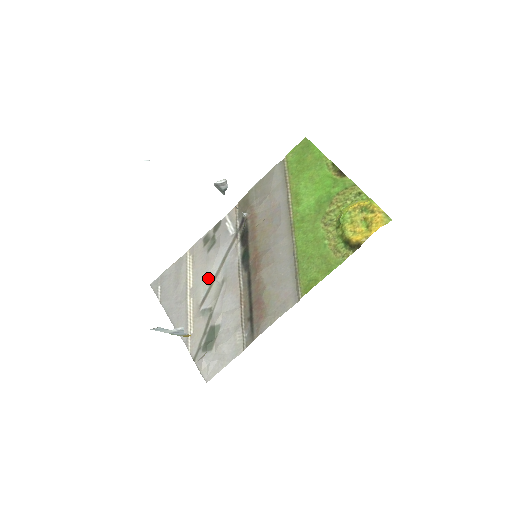
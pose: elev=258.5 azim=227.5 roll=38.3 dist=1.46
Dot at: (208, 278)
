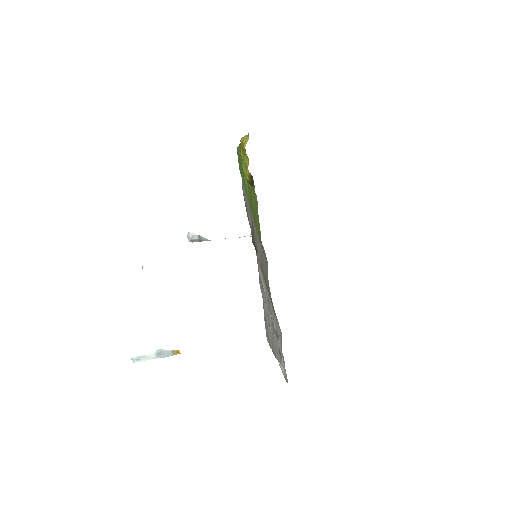
Dot at: (266, 301)
